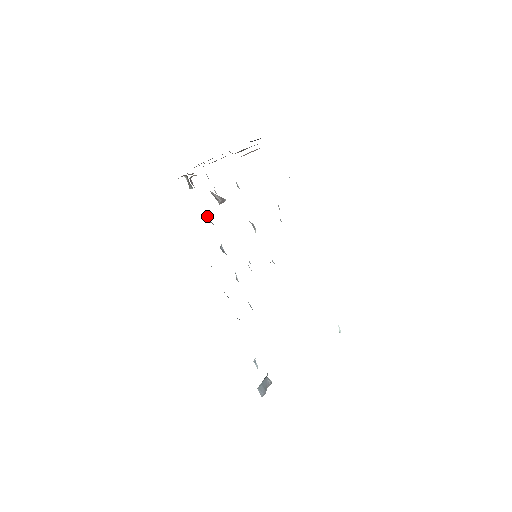
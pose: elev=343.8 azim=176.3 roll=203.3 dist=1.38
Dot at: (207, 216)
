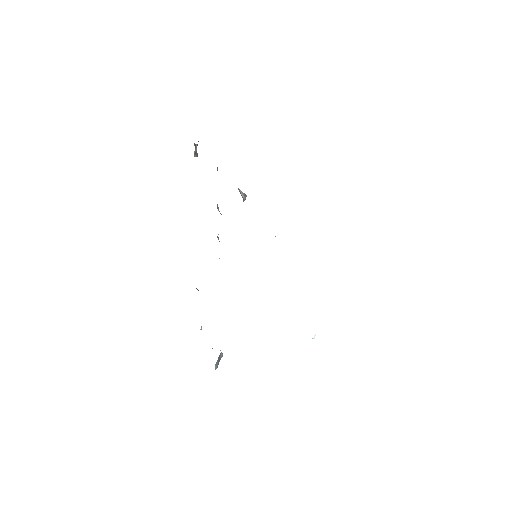
Dot at: occluded
